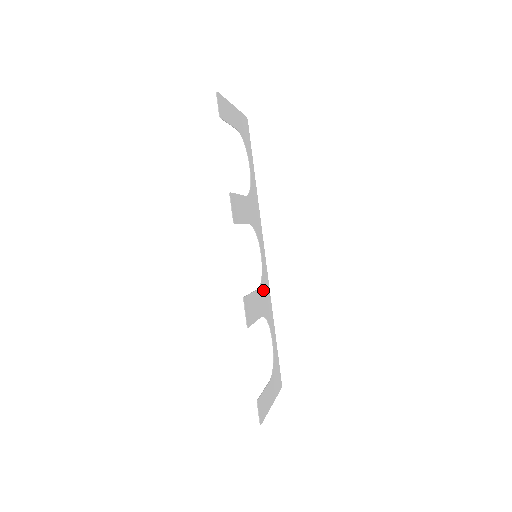
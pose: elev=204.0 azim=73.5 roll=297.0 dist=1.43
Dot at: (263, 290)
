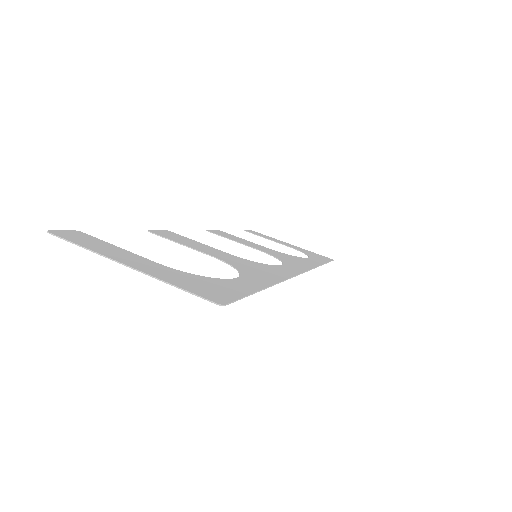
Dot at: (253, 265)
